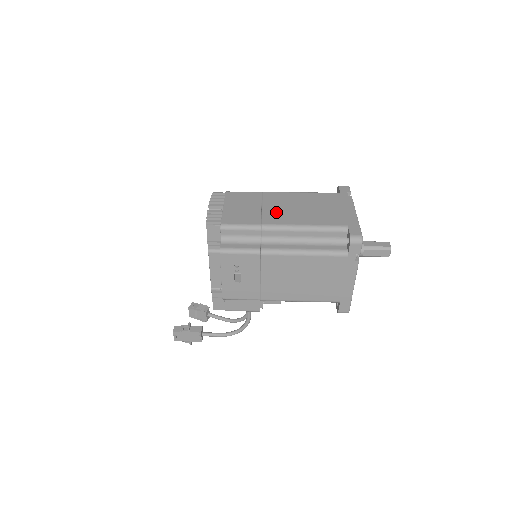
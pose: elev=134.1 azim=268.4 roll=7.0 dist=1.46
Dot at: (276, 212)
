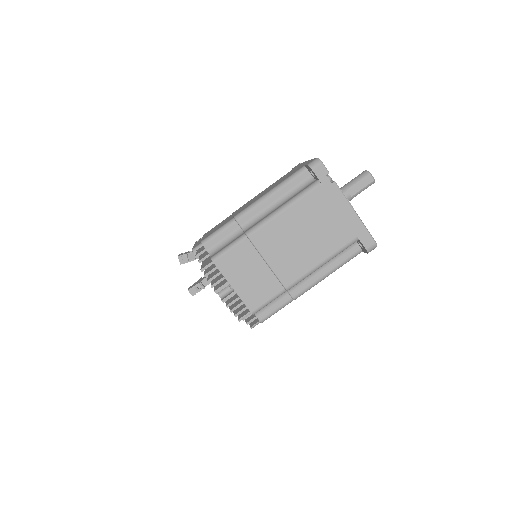
Dot at: (285, 262)
